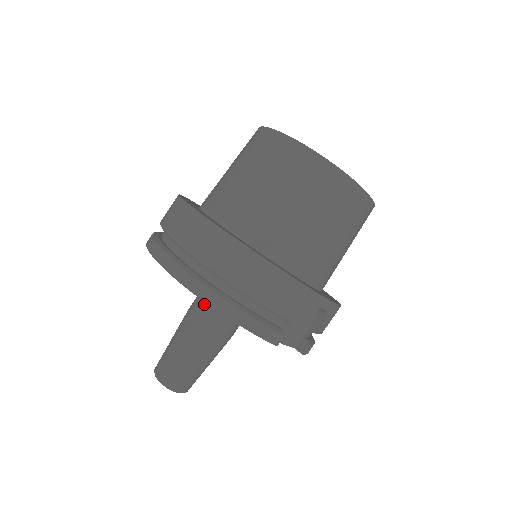
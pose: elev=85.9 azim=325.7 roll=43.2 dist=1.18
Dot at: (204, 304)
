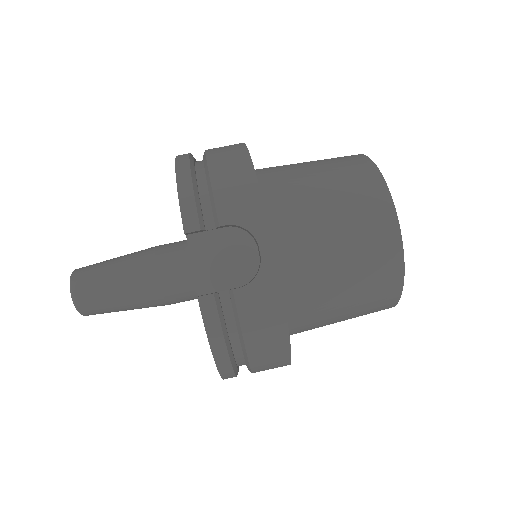
Dot at: (176, 242)
